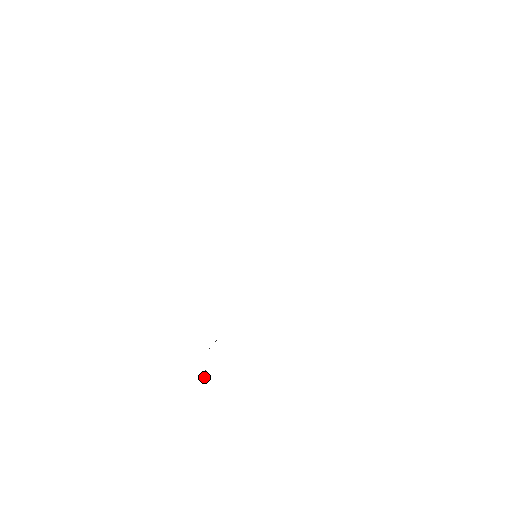
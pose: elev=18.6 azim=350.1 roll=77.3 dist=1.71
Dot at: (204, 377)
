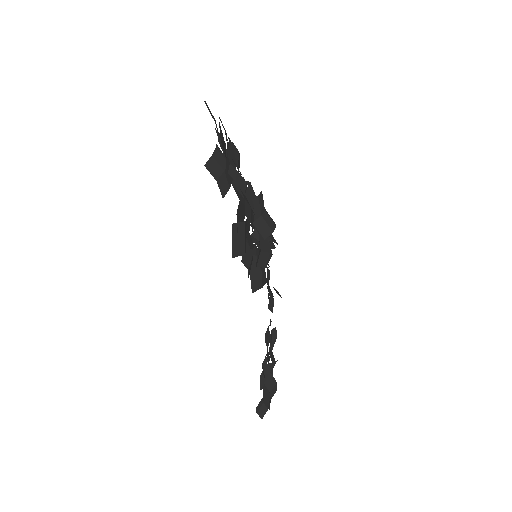
Dot at: (264, 413)
